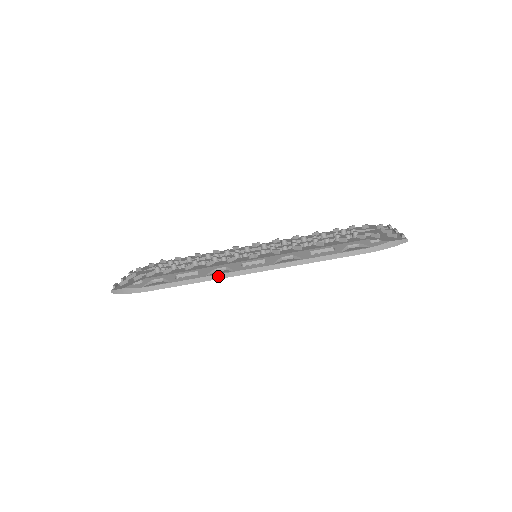
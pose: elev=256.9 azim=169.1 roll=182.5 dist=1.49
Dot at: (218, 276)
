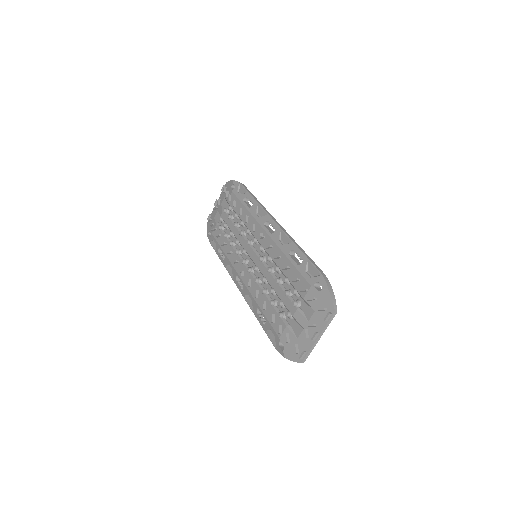
Dot at: (229, 273)
